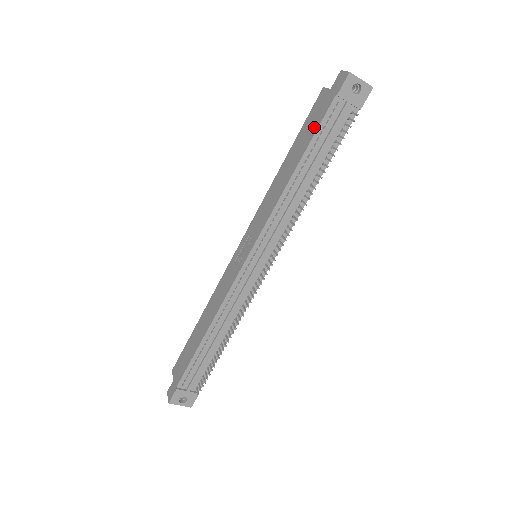
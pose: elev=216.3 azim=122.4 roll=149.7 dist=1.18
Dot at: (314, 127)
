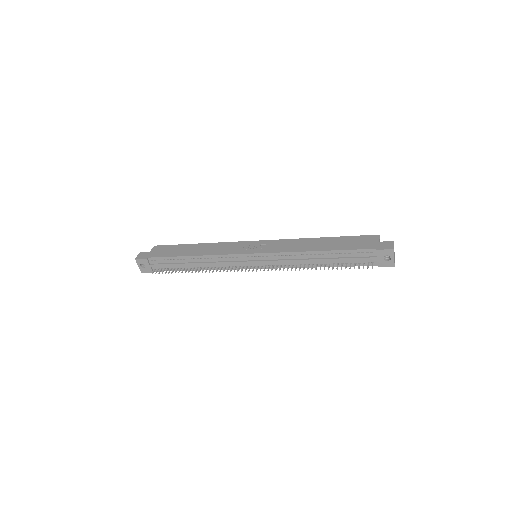
Dot at: (351, 246)
